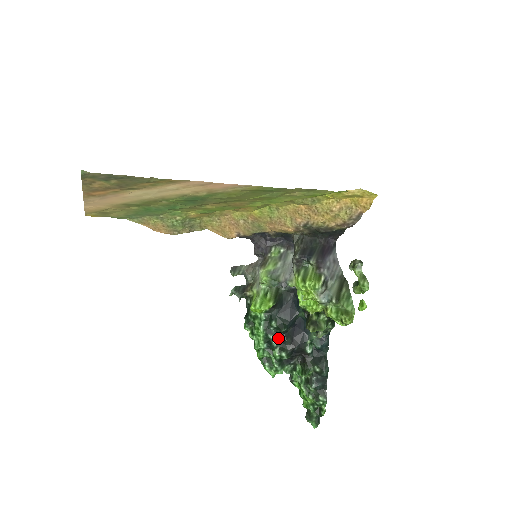
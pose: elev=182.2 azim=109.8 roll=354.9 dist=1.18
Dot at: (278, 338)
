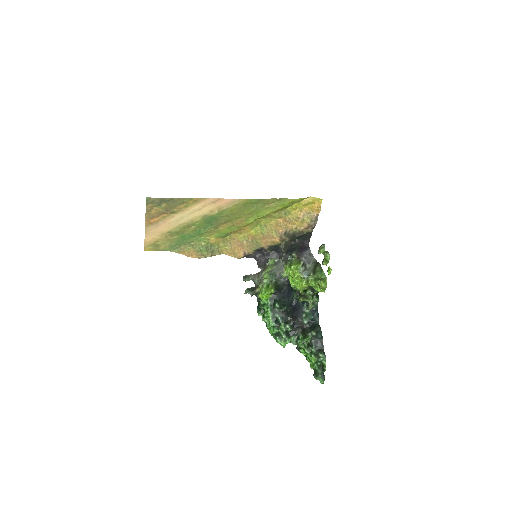
Dot at: (282, 315)
